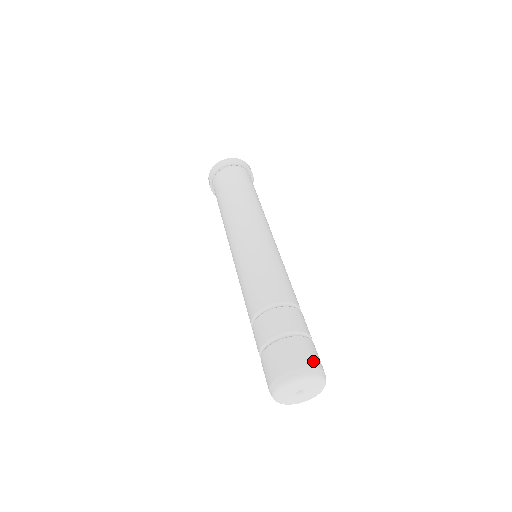
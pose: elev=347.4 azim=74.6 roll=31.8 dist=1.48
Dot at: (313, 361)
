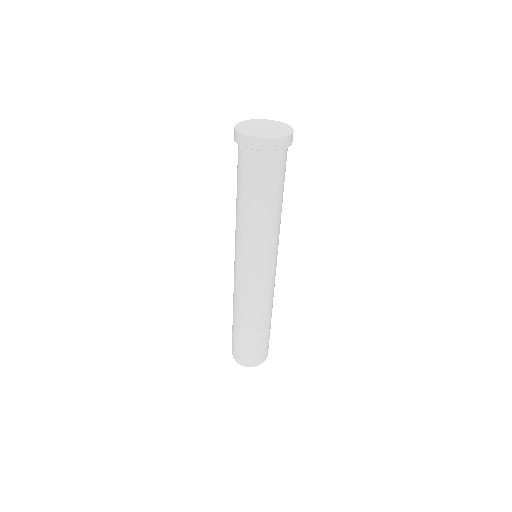
Dot at: (254, 362)
